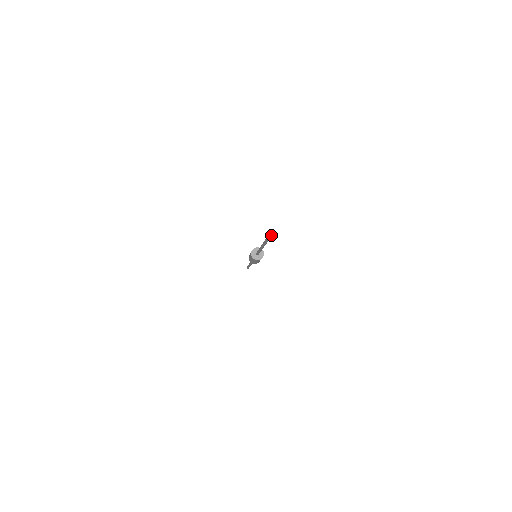
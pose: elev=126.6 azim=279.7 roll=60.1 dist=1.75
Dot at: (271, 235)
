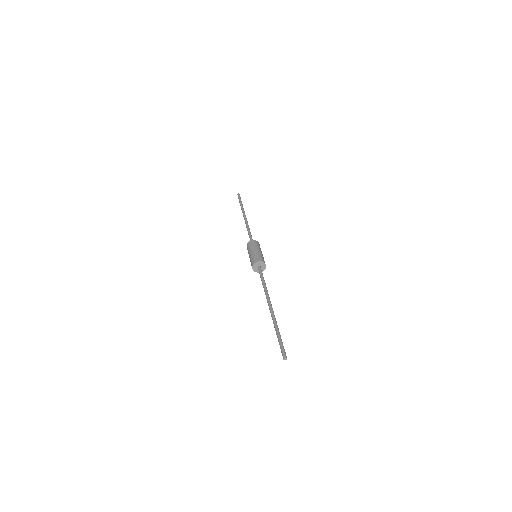
Dot at: (286, 359)
